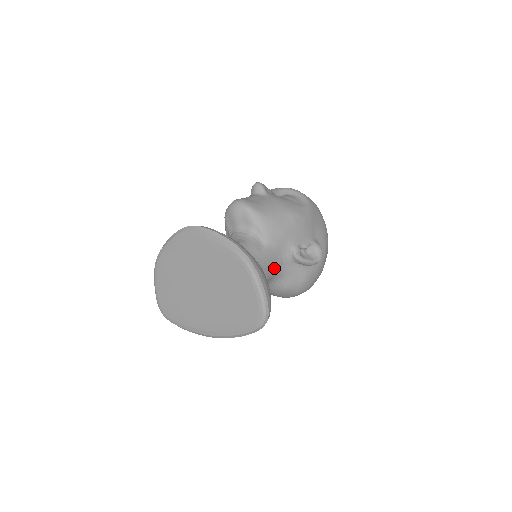
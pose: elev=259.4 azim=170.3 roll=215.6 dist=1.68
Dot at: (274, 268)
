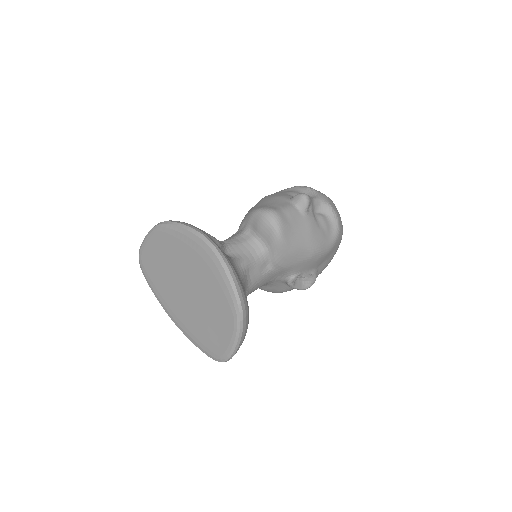
Dot at: (263, 284)
